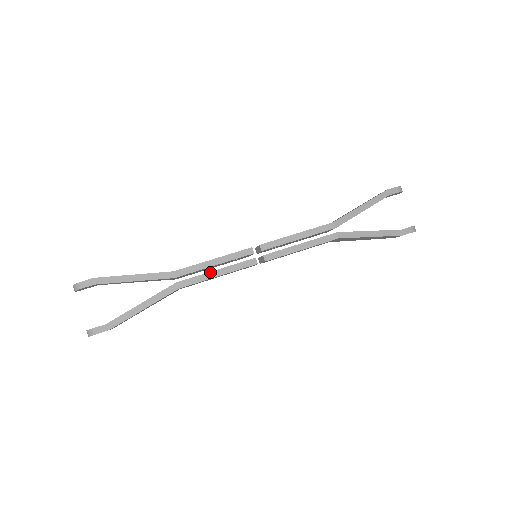
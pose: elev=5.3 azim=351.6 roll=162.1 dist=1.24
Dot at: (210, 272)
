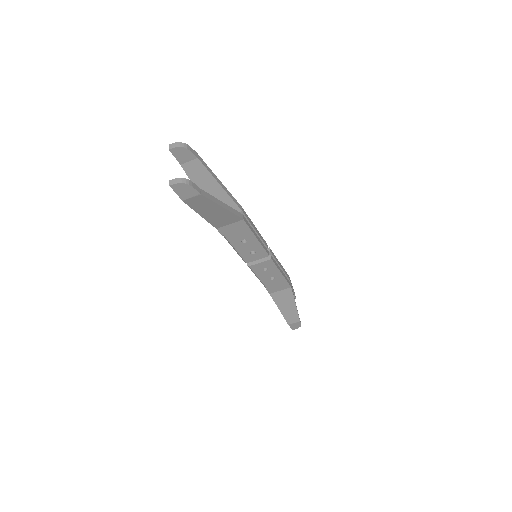
Dot at: (254, 231)
